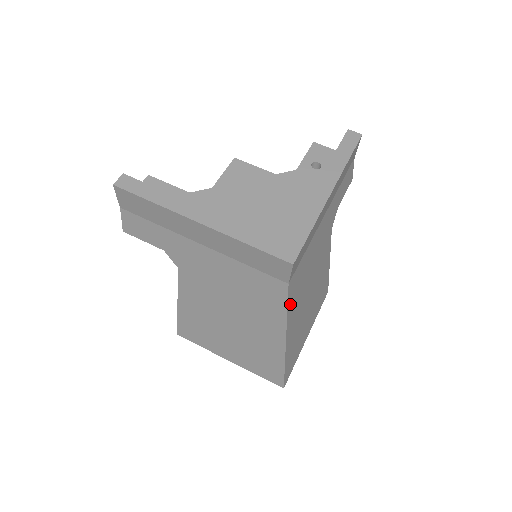
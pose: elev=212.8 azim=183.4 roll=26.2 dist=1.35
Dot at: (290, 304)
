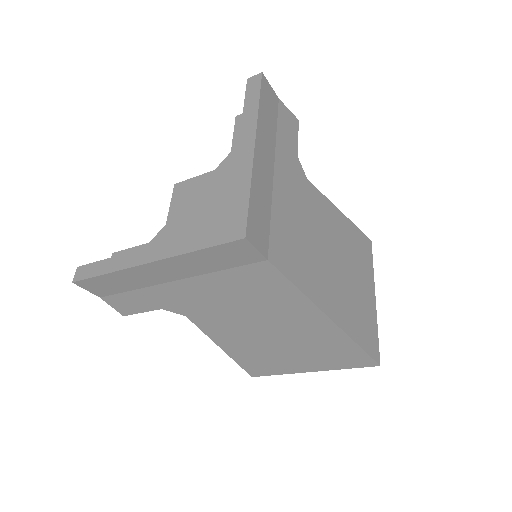
Dot at: (296, 278)
